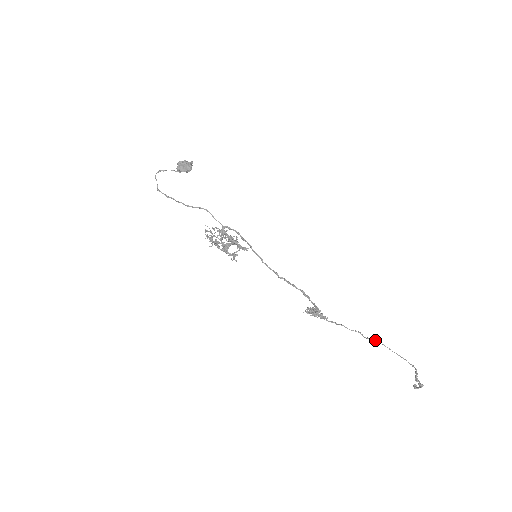
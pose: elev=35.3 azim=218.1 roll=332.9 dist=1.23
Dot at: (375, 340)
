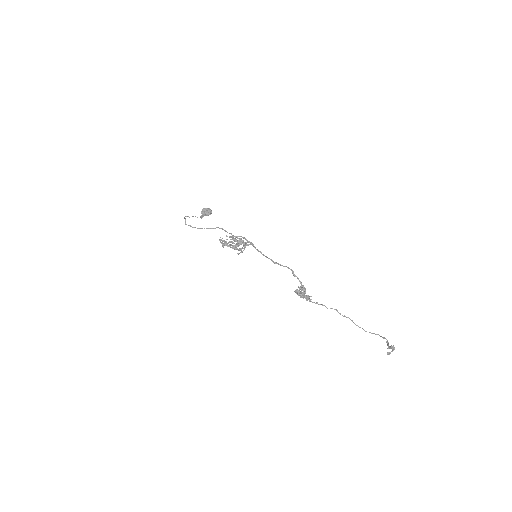
Dot at: (350, 319)
